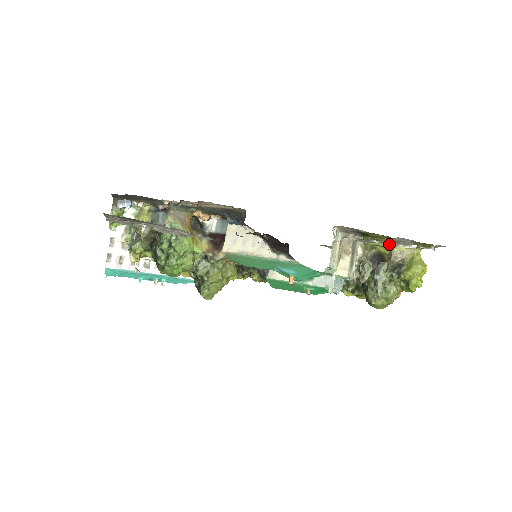
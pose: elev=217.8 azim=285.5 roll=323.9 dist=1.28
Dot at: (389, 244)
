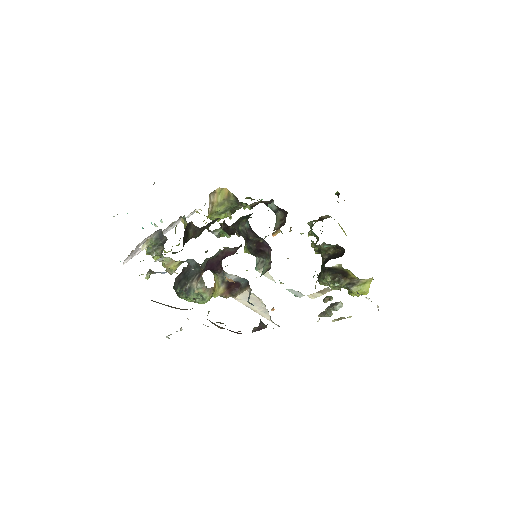
Dot at: (357, 277)
